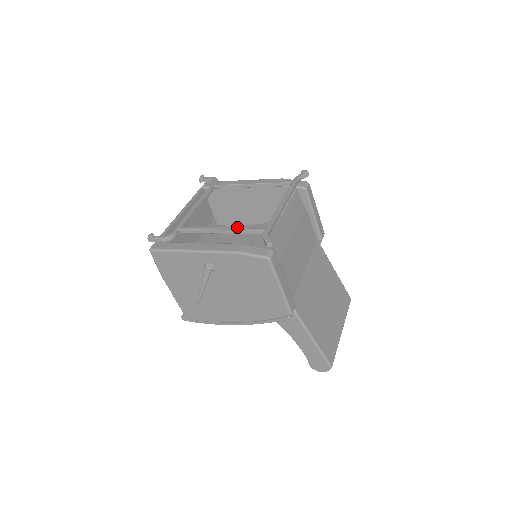
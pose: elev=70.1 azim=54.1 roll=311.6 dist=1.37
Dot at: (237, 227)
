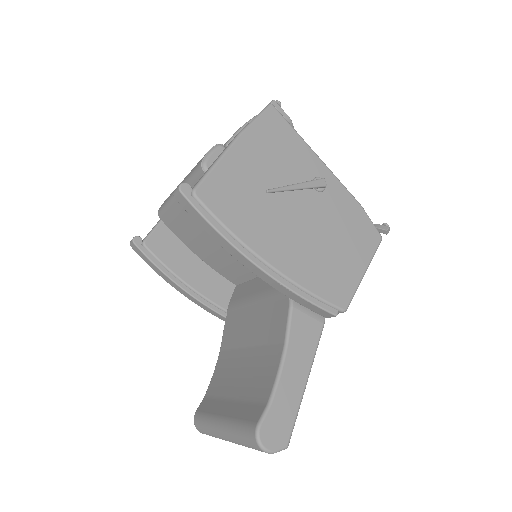
Dot at: occluded
